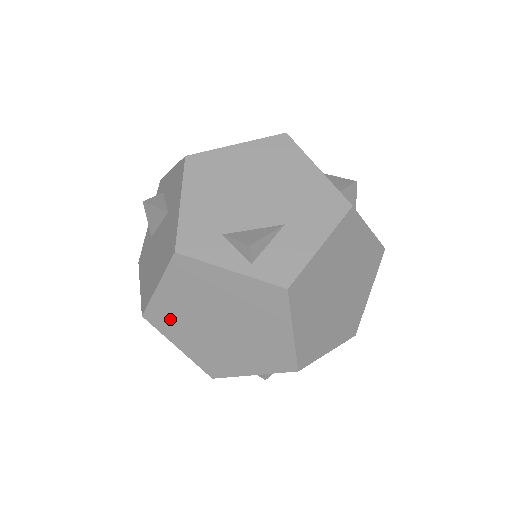
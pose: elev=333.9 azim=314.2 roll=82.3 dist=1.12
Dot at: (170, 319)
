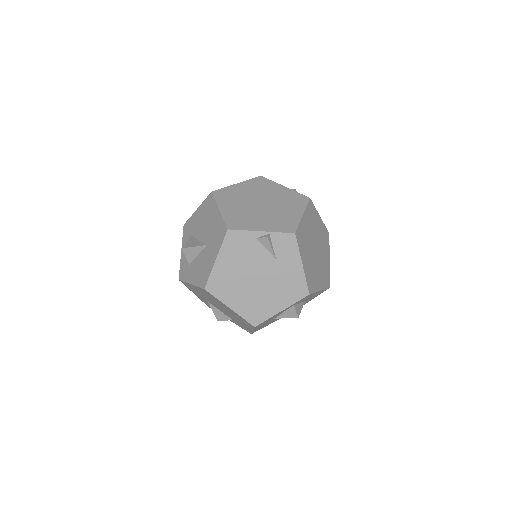
Dot at: (230, 196)
